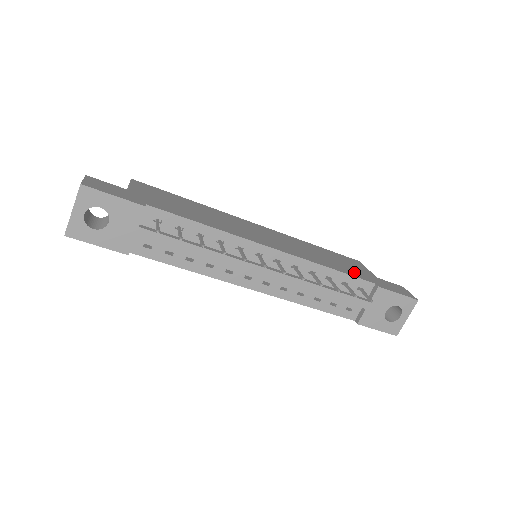
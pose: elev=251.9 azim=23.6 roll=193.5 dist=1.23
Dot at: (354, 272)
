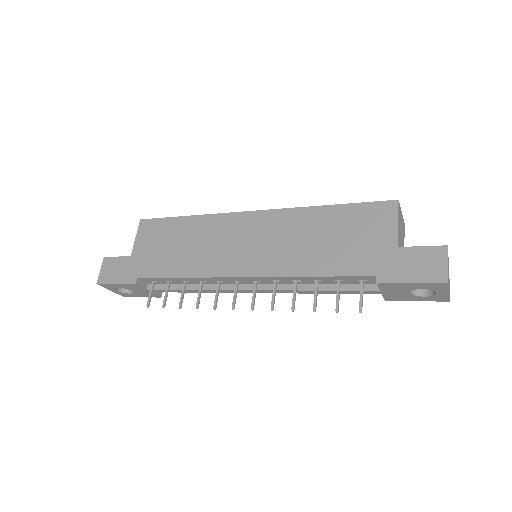
Dot at: (352, 260)
